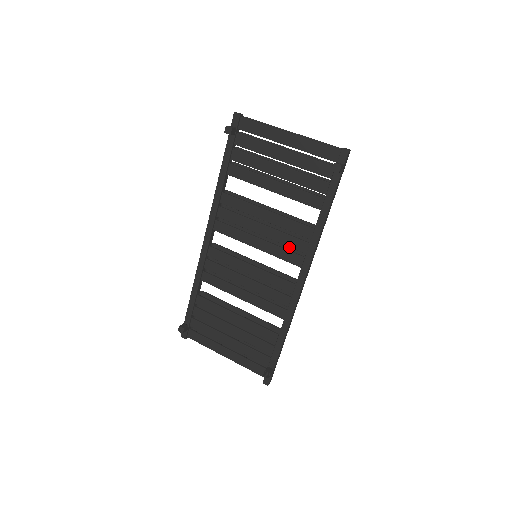
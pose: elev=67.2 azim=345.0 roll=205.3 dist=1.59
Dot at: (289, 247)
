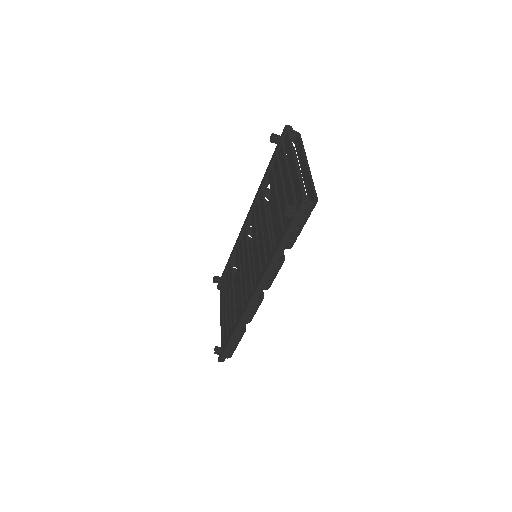
Dot at: occluded
